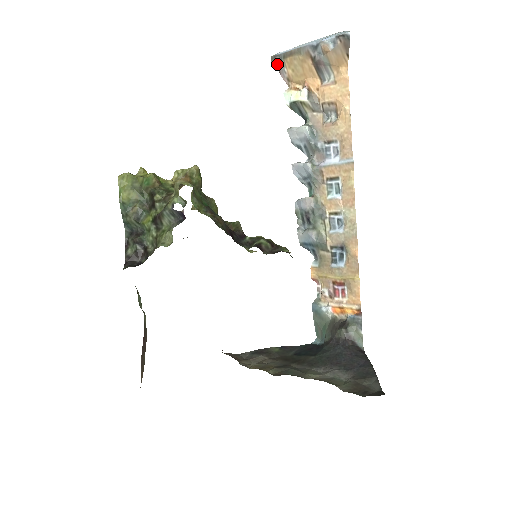
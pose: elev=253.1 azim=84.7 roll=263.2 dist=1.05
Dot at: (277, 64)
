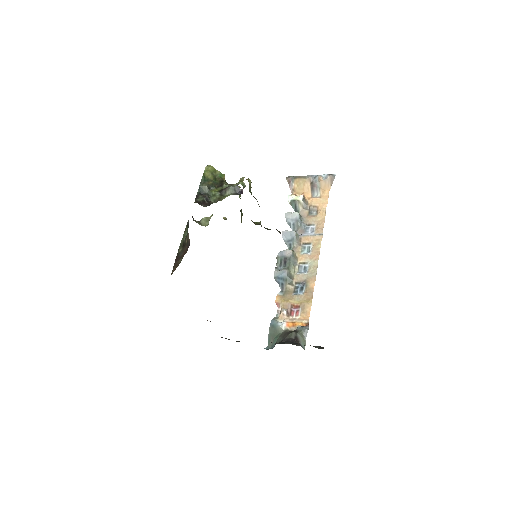
Dot at: (289, 181)
